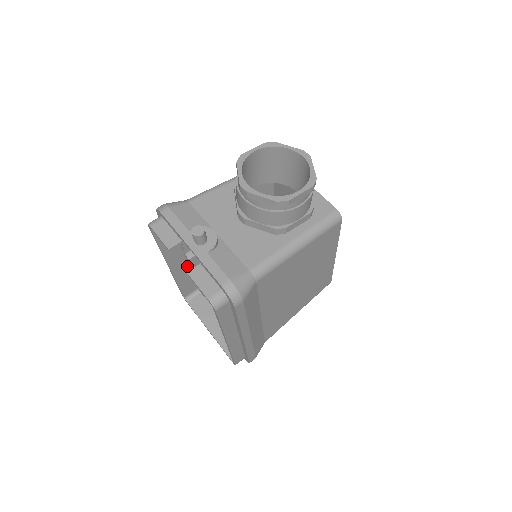
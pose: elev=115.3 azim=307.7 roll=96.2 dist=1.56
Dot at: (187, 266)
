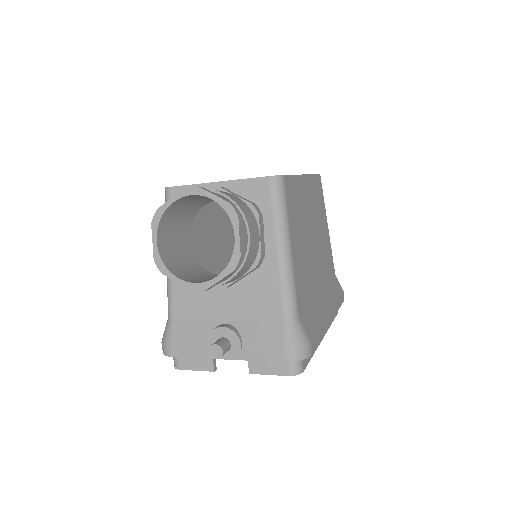
Dot at: occluded
